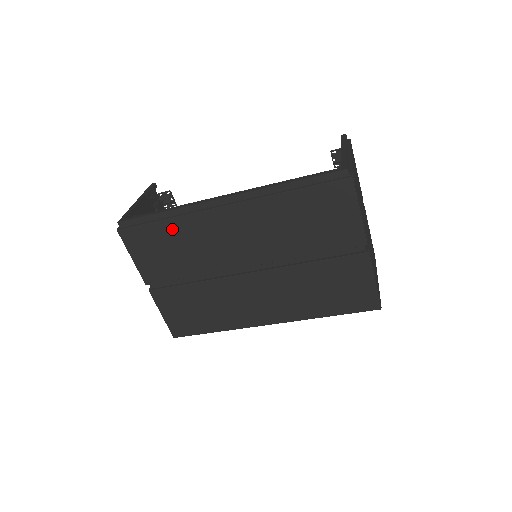
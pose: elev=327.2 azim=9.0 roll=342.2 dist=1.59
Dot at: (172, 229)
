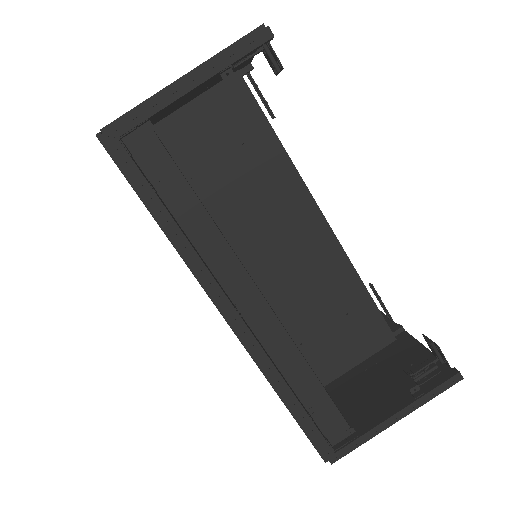
Dot at: occluded
